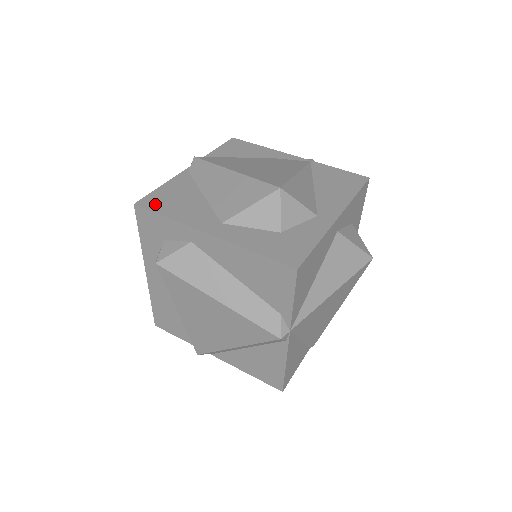
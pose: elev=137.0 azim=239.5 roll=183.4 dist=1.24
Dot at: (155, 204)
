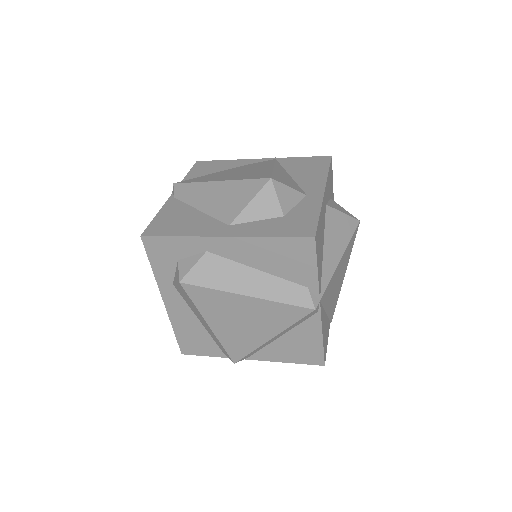
Dot at: (160, 230)
